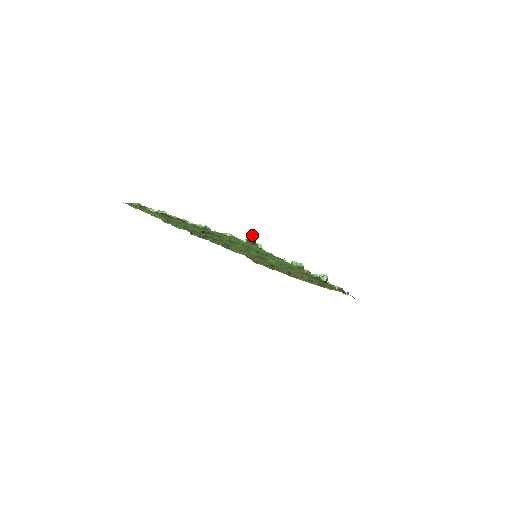
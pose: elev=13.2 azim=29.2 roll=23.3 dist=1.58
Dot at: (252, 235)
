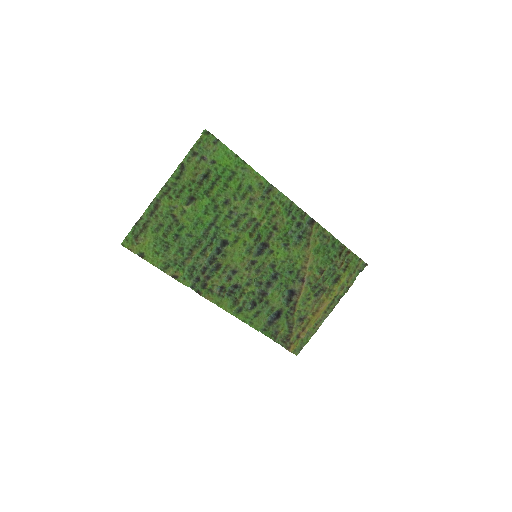
Dot at: (203, 132)
